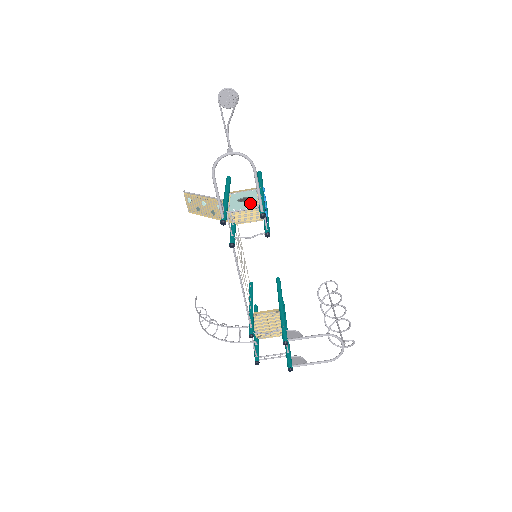
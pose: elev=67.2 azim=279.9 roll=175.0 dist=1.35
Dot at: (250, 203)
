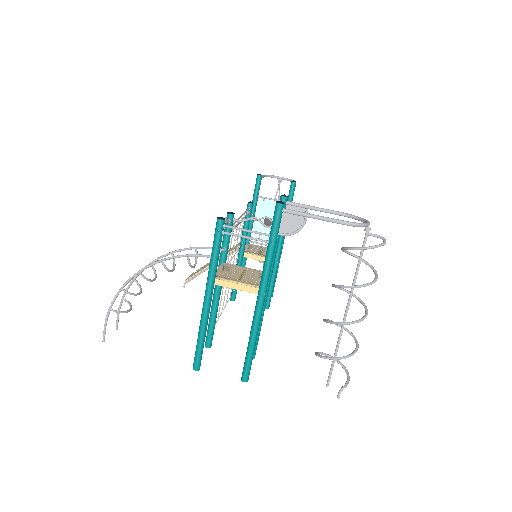
Dot at: occluded
